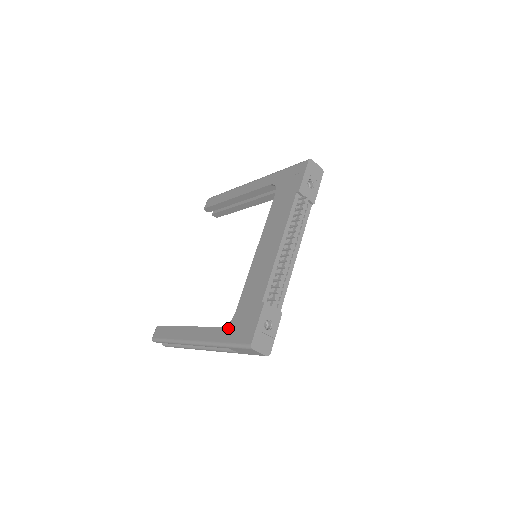
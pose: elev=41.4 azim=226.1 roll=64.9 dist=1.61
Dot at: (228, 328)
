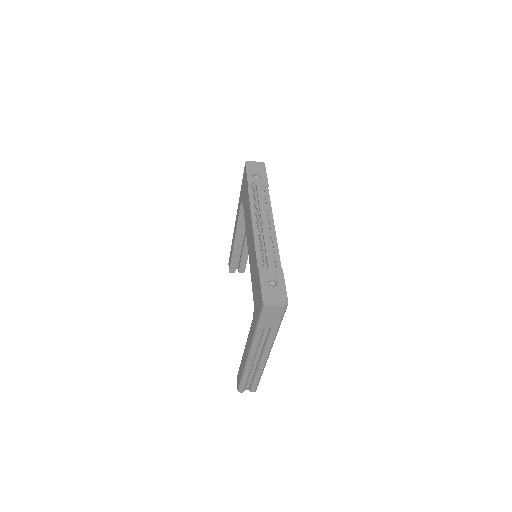
Dot at: (254, 314)
